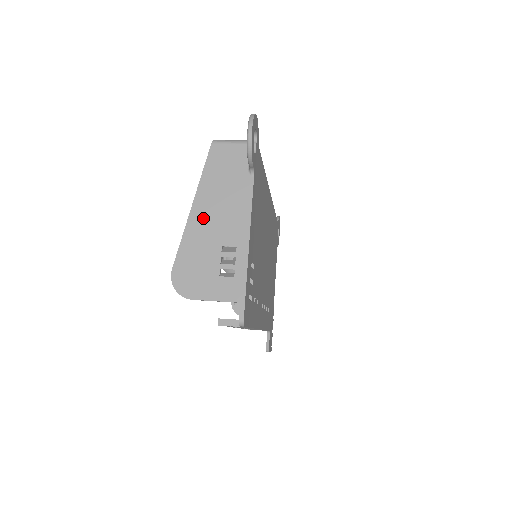
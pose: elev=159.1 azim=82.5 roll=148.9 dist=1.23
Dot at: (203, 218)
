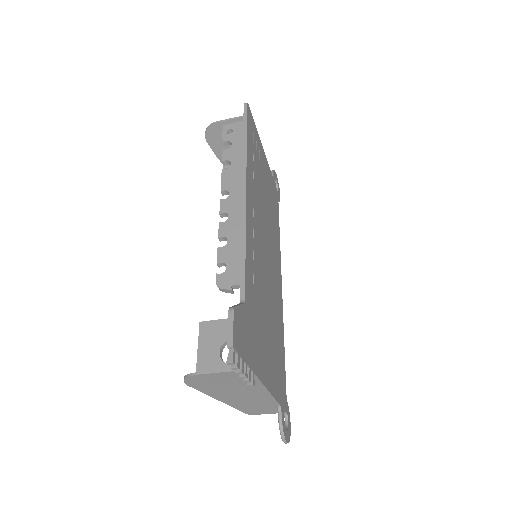
Dot at: occluded
